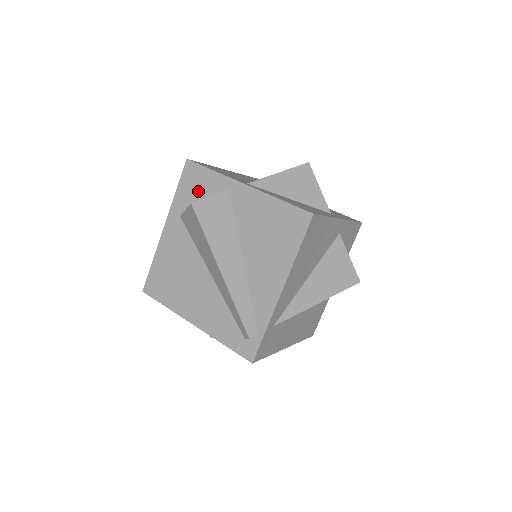
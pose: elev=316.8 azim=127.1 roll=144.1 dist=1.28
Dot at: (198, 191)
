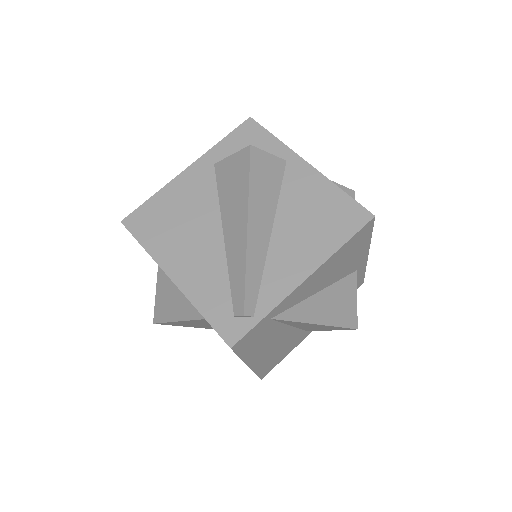
Dot at: occluded
